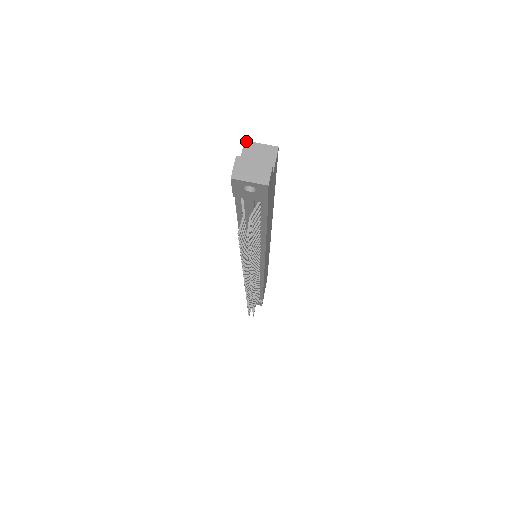
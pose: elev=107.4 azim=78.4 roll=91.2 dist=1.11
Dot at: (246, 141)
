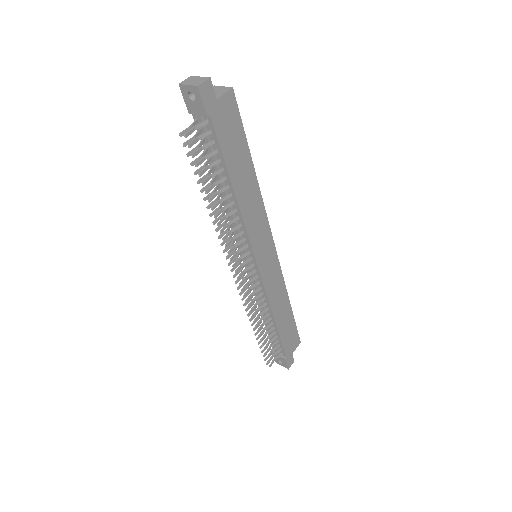
Dot at: (214, 85)
